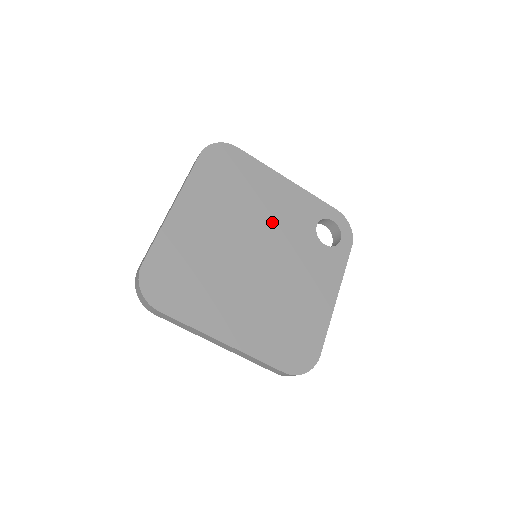
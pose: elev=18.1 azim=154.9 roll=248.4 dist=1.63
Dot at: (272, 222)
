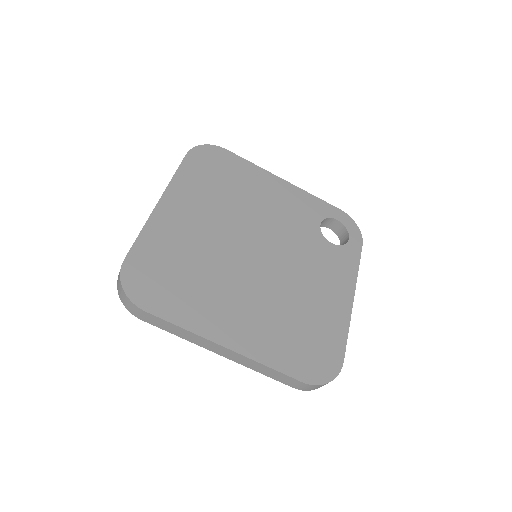
Dot at: (270, 220)
